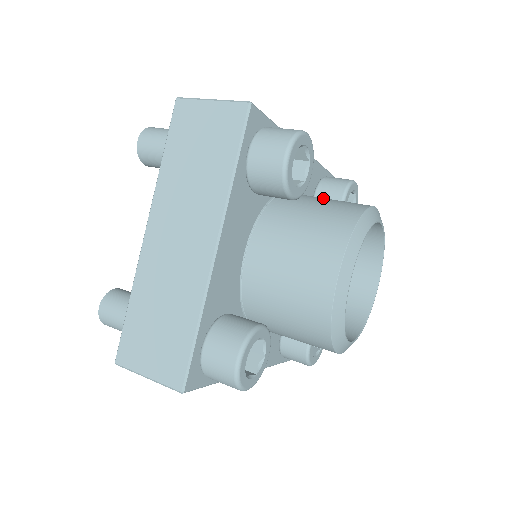
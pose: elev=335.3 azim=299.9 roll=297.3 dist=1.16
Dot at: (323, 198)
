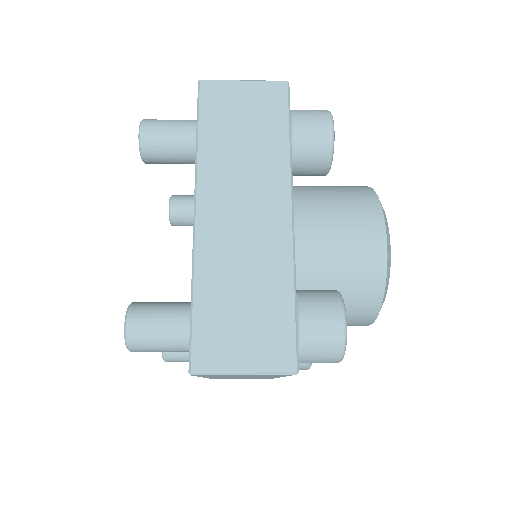
Dot at: occluded
